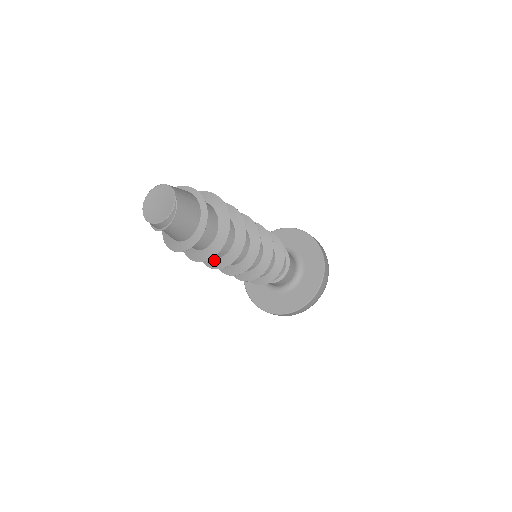
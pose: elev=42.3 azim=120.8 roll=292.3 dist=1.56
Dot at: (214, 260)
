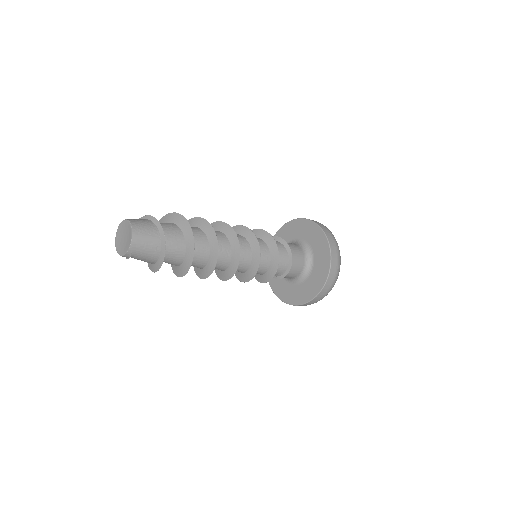
Dot at: occluded
